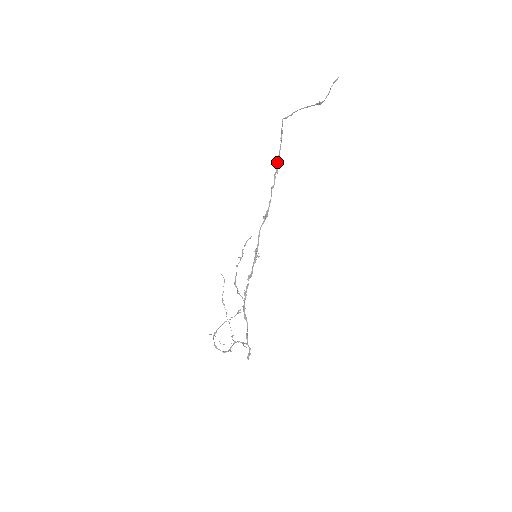
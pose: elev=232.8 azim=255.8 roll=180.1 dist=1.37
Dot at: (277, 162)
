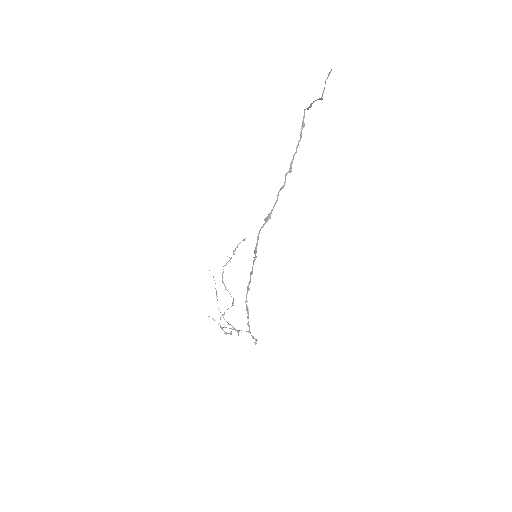
Dot at: (292, 160)
